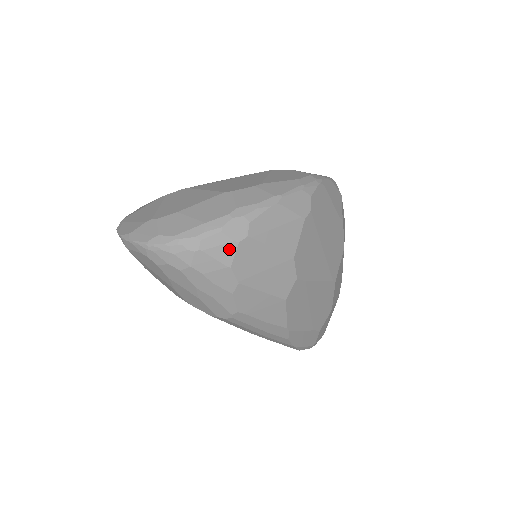
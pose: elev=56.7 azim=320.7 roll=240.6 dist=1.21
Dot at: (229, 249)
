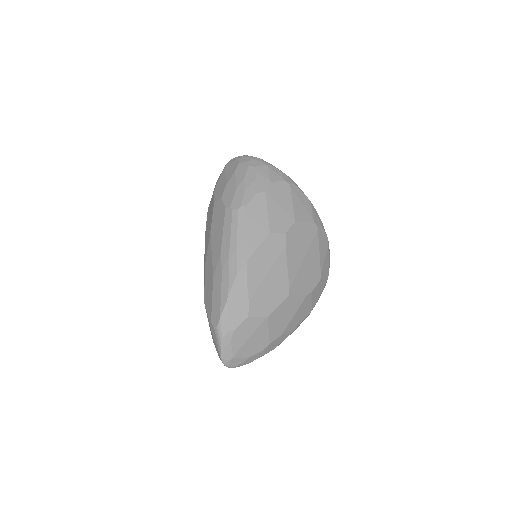
Dot at: (278, 178)
